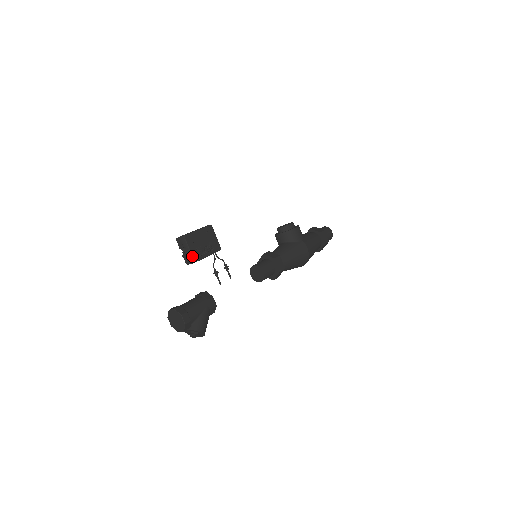
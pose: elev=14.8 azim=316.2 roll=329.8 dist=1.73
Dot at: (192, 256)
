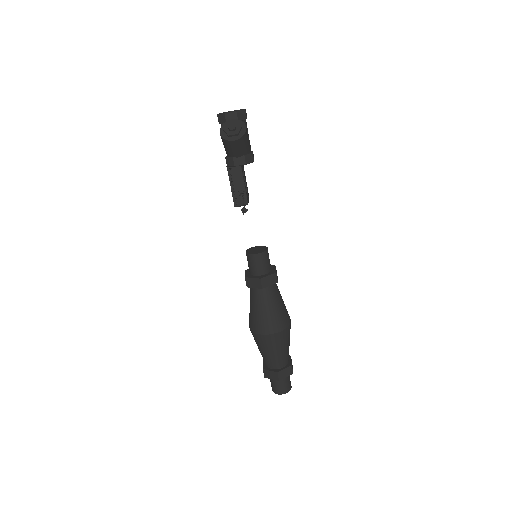
Dot at: occluded
